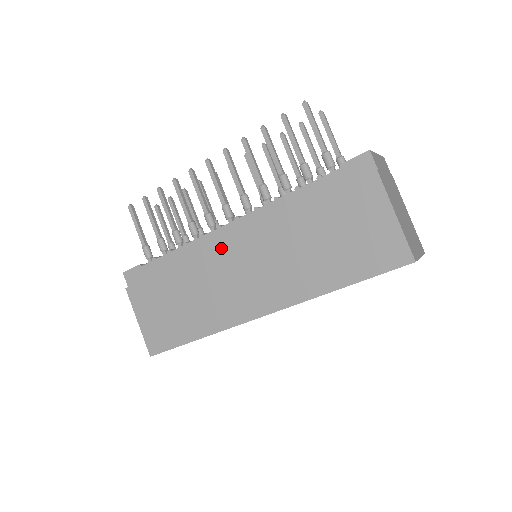
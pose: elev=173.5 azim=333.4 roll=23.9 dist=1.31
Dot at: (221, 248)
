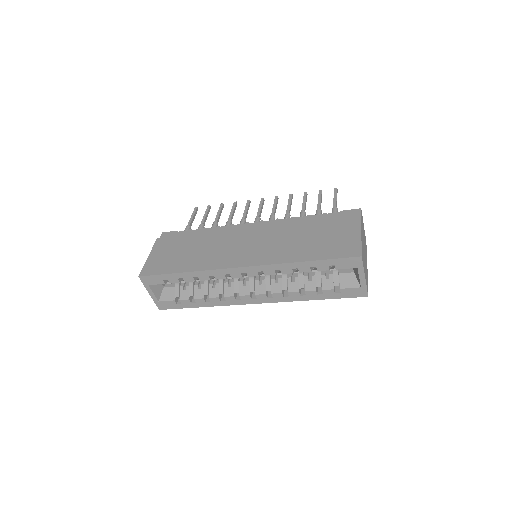
Dot at: (241, 230)
